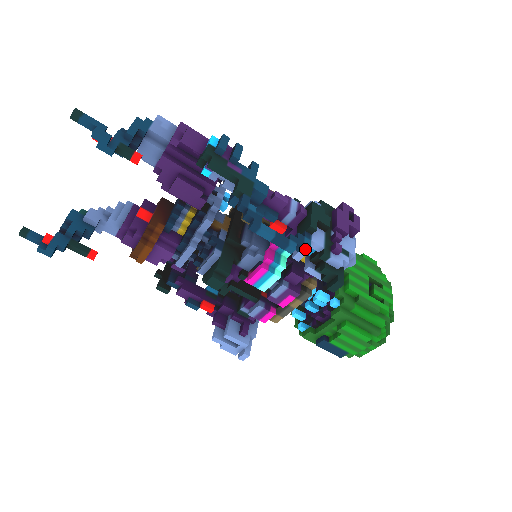
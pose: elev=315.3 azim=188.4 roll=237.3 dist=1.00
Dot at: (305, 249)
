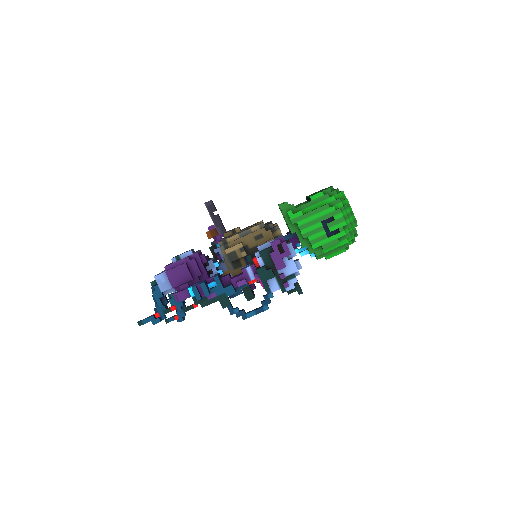
Dot at: (273, 296)
